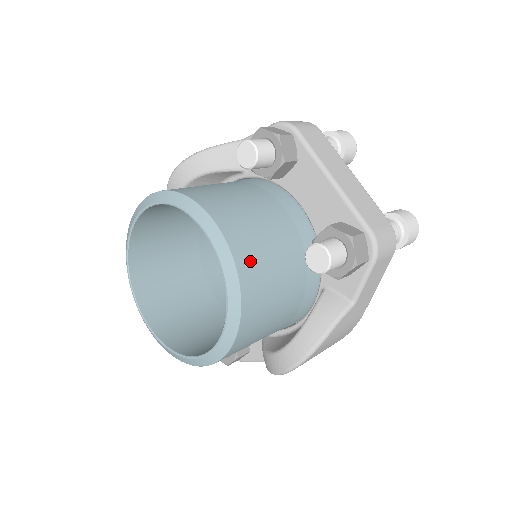
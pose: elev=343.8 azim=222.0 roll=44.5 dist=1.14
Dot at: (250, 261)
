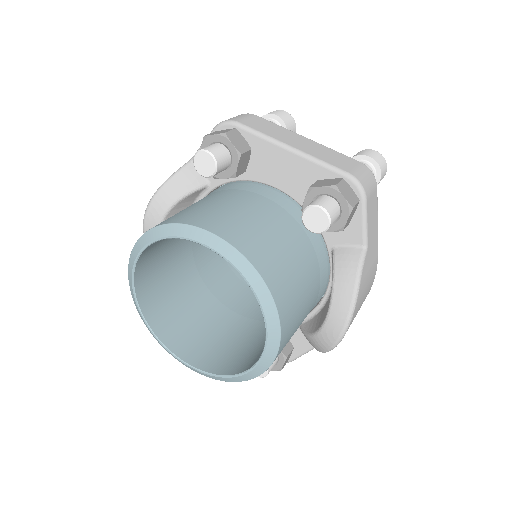
Dot at: (258, 251)
